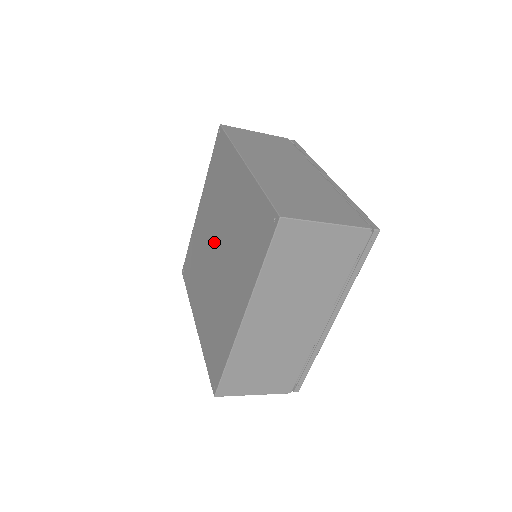
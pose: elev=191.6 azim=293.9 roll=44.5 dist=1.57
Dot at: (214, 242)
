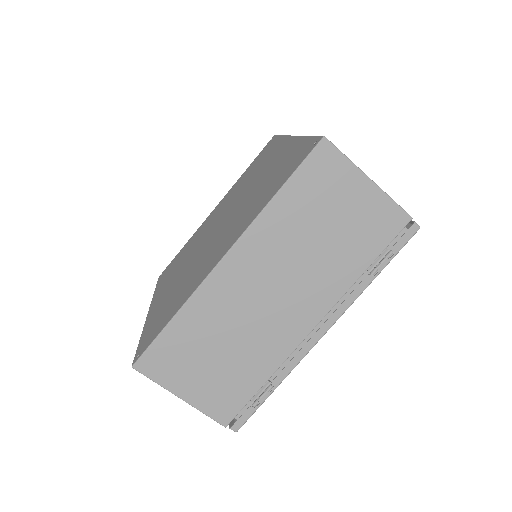
Dot at: (207, 239)
